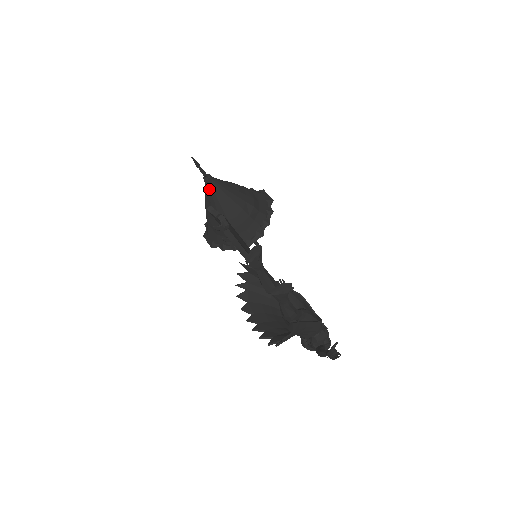
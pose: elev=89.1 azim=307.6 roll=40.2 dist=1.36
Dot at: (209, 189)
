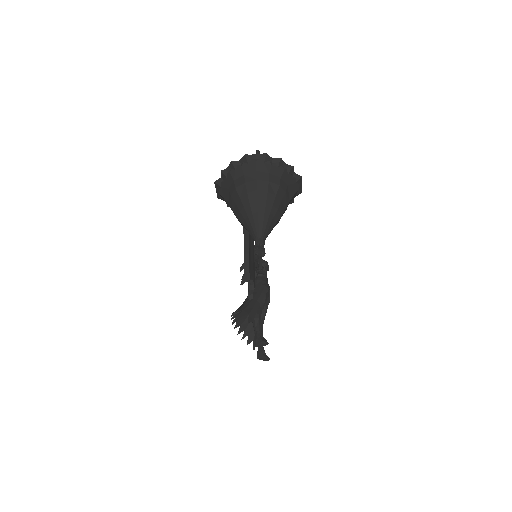
Dot at: occluded
